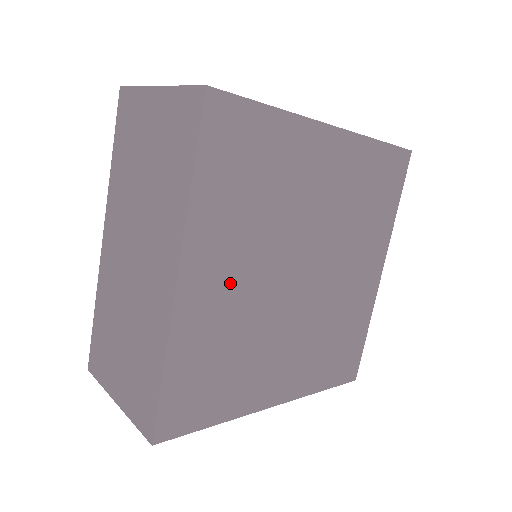
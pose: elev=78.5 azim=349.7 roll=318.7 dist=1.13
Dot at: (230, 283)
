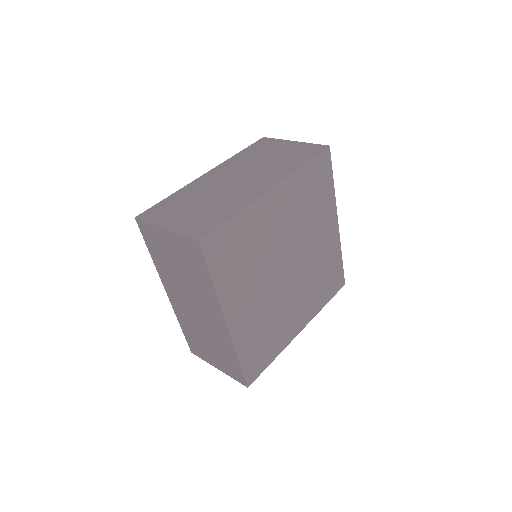
Dot at: (252, 304)
